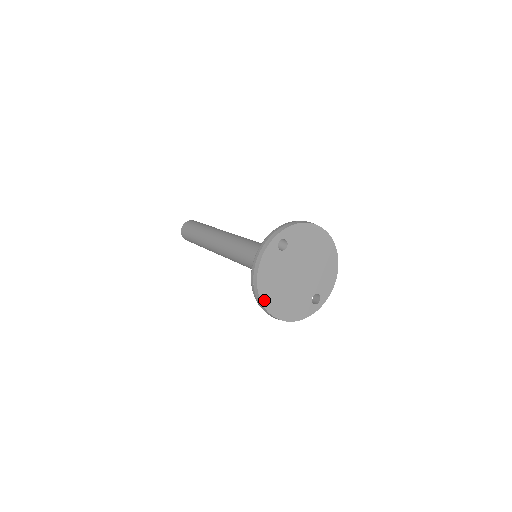
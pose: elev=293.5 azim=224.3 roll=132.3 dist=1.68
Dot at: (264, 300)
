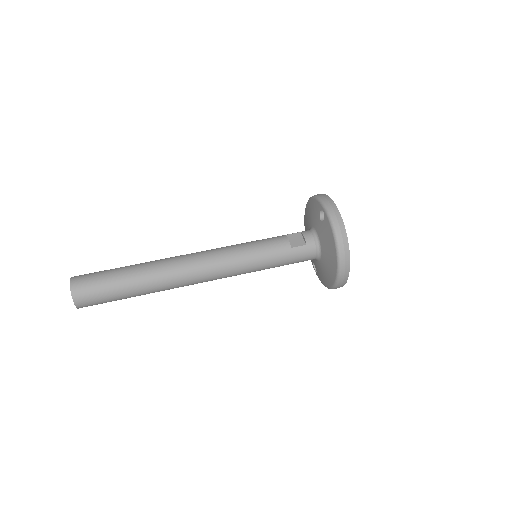
Dot at: (348, 268)
